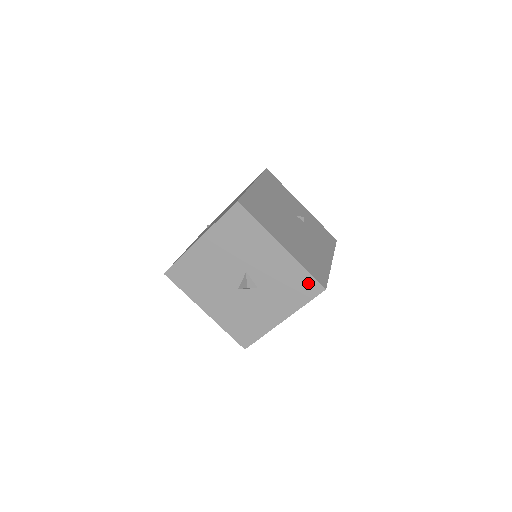
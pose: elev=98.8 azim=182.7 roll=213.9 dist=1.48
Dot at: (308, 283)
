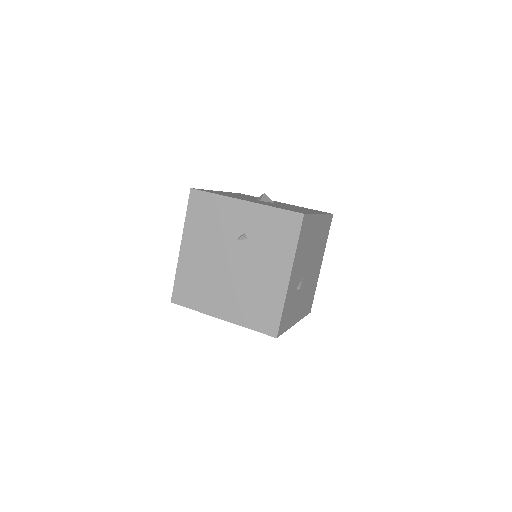
Dot at: occluded
